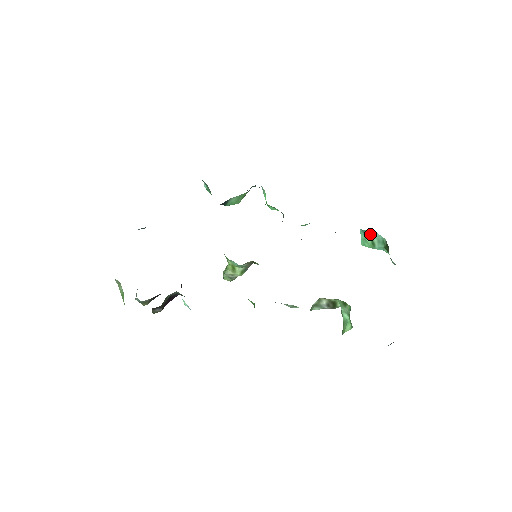
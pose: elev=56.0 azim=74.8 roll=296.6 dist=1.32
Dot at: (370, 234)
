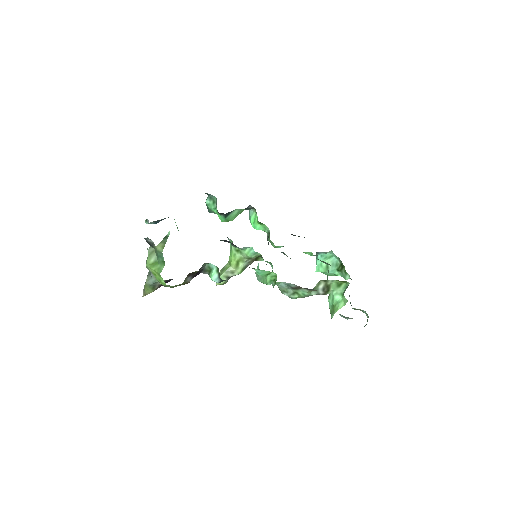
Dot at: (327, 258)
